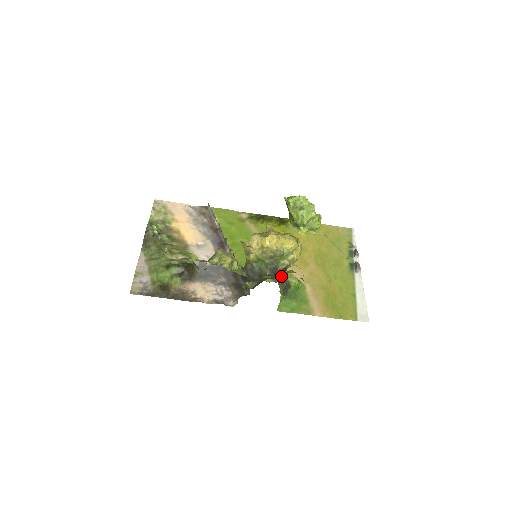
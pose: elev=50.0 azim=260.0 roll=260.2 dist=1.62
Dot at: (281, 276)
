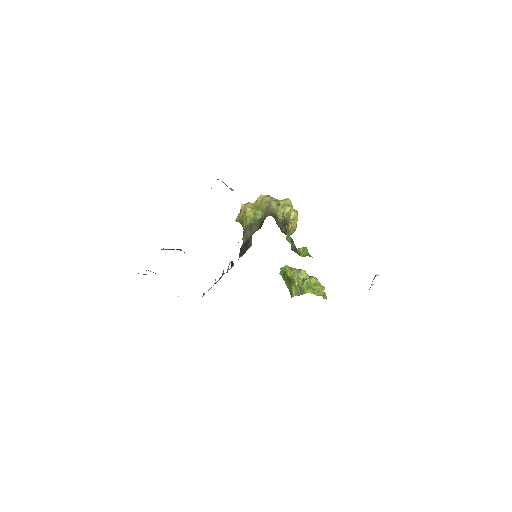
Dot at: (284, 232)
